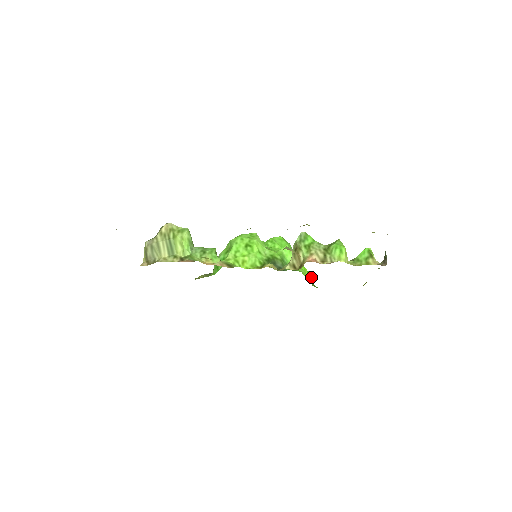
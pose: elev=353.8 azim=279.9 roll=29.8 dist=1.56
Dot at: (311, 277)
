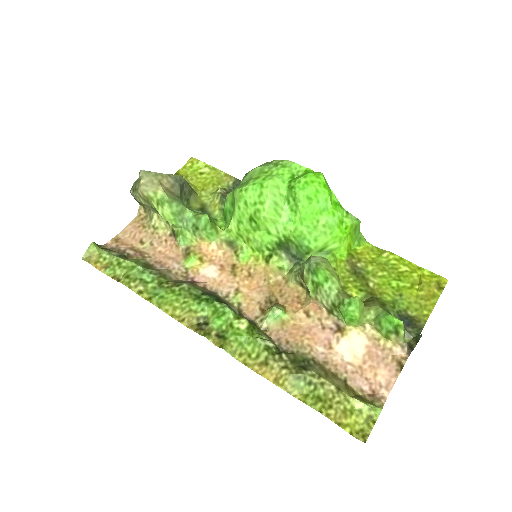
Dot at: occluded
